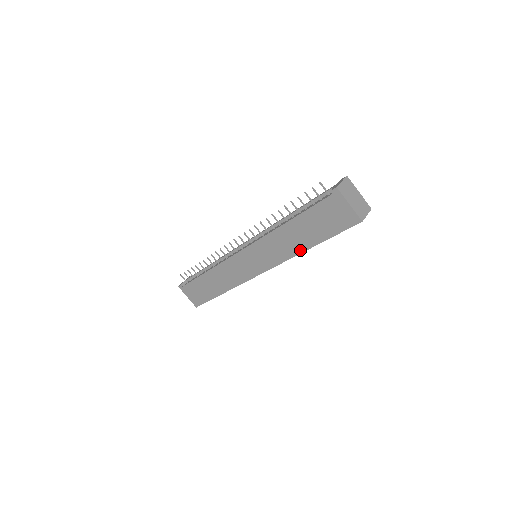
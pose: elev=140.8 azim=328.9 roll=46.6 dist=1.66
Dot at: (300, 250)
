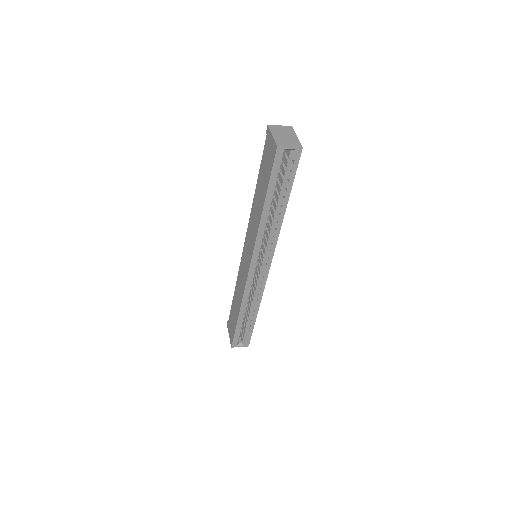
Dot at: (260, 216)
